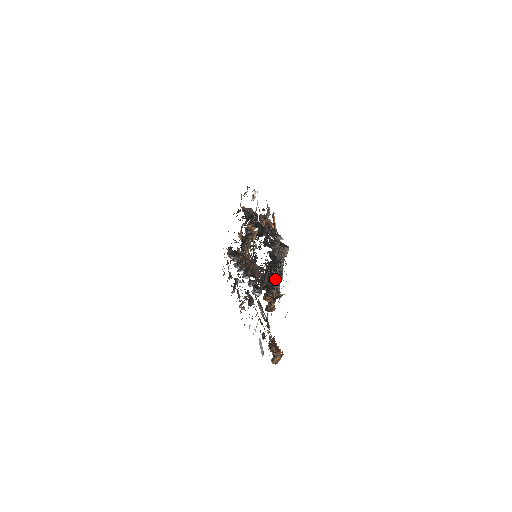
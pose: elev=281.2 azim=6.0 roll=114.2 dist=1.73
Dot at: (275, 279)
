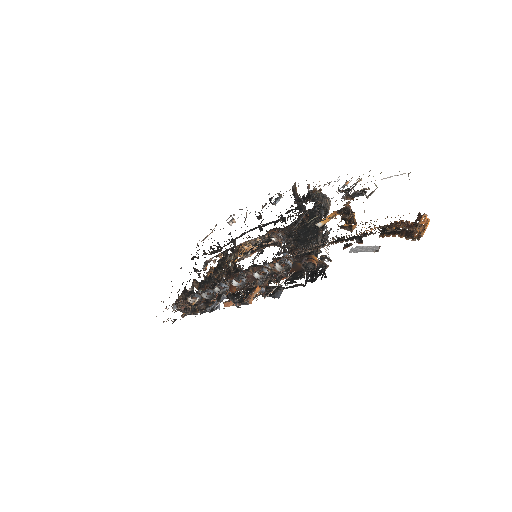
Dot at: (345, 192)
